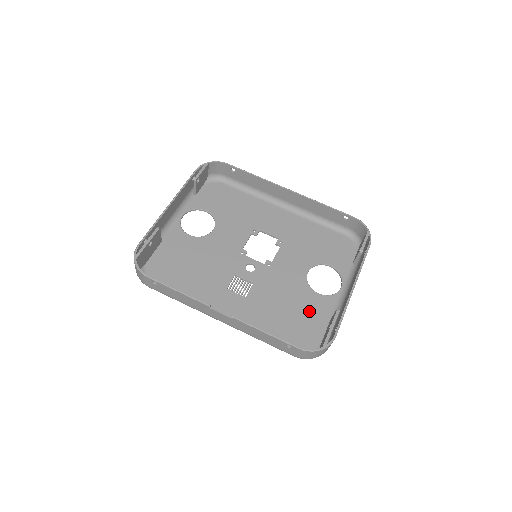
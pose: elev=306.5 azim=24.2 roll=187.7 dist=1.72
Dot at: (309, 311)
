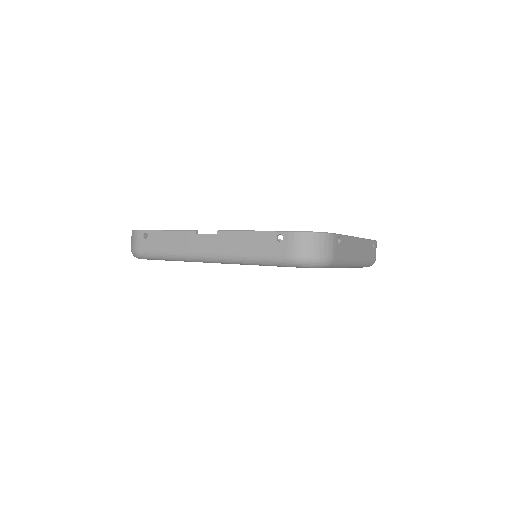
Dot at: occluded
